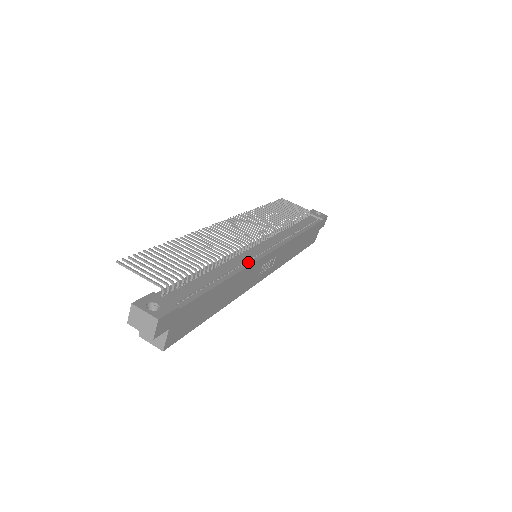
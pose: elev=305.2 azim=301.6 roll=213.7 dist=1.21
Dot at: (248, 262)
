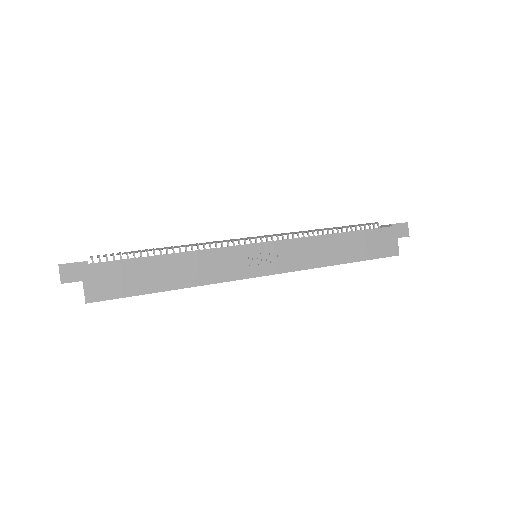
Dot at: (213, 248)
